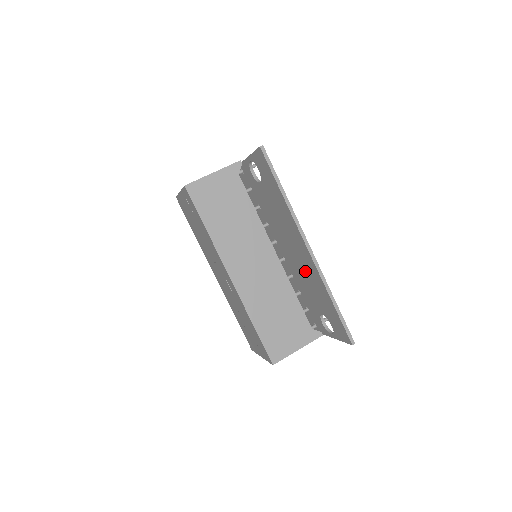
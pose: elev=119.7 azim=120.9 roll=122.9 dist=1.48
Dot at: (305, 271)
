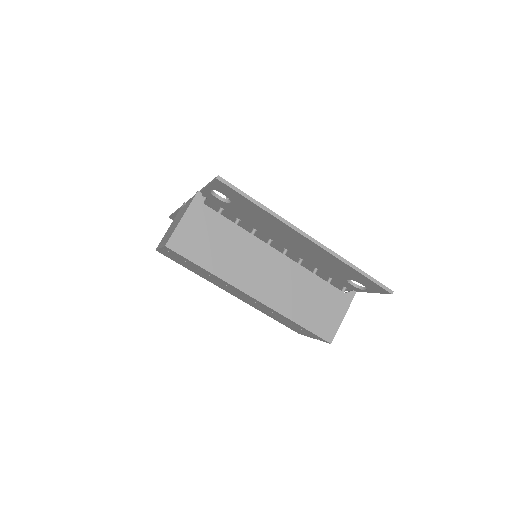
Dot at: (315, 255)
